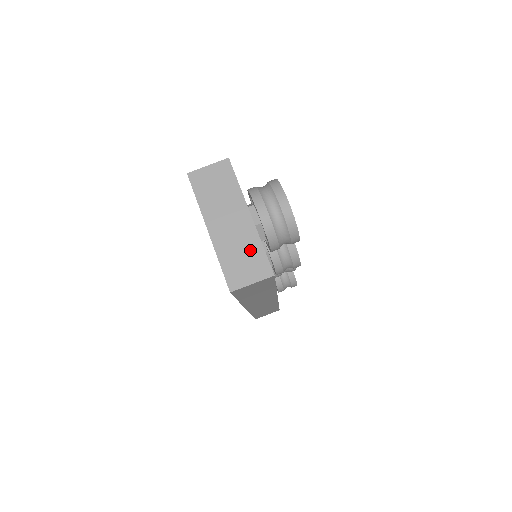
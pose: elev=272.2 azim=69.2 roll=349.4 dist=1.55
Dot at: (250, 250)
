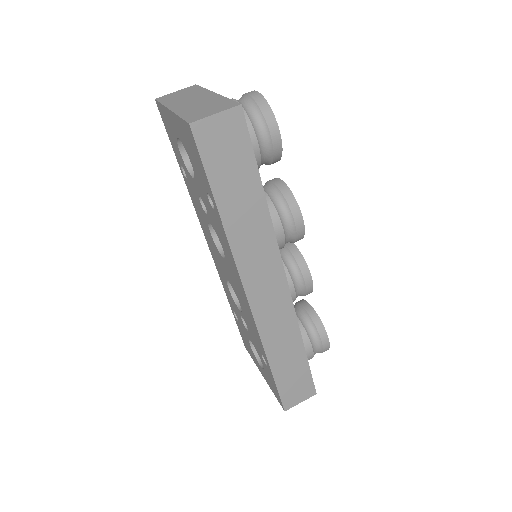
Dot at: (214, 103)
